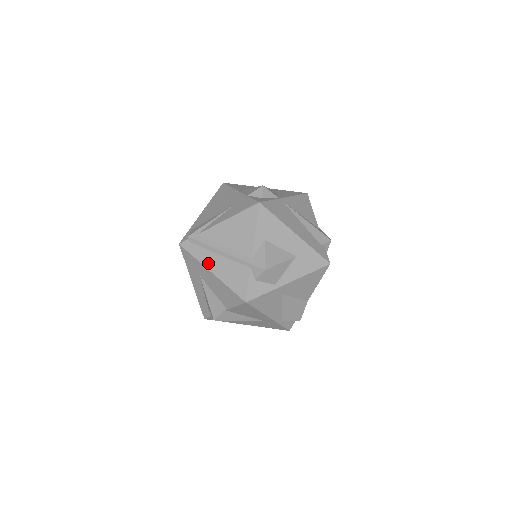
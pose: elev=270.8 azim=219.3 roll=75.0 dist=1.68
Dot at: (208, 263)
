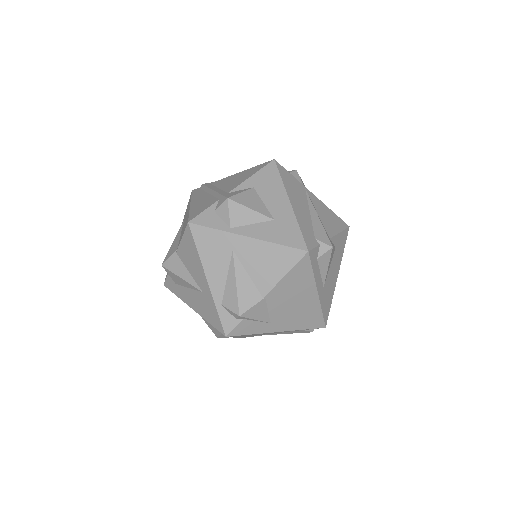
Dot at: (195, 199)
